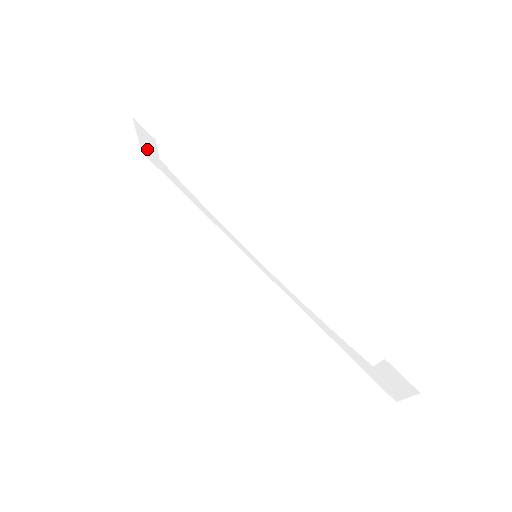
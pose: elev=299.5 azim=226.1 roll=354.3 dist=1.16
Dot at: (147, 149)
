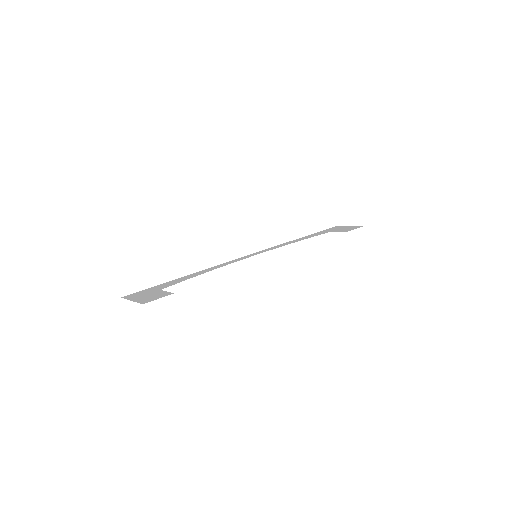
Dot at: (140, 296)
